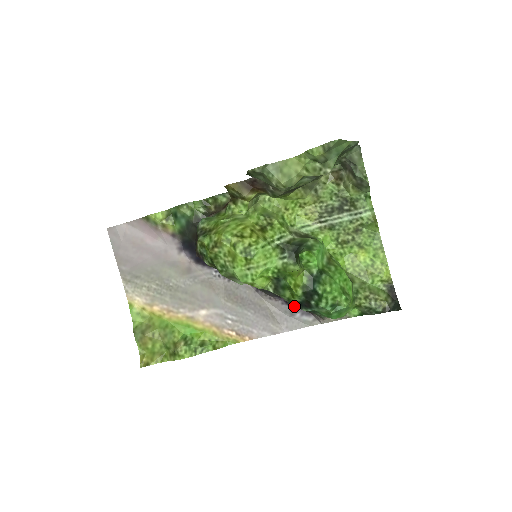
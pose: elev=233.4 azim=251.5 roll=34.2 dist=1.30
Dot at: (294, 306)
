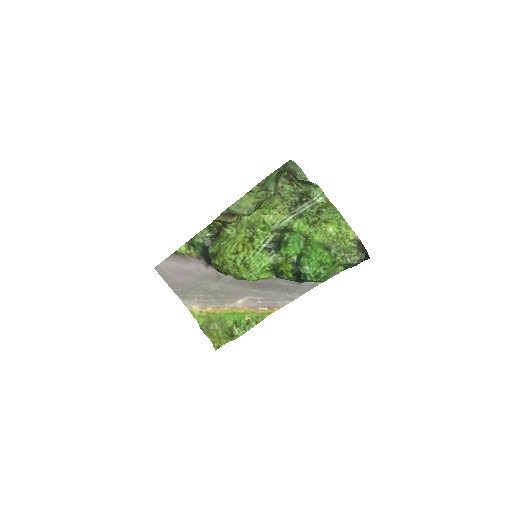
Dot at: (295, 281)
